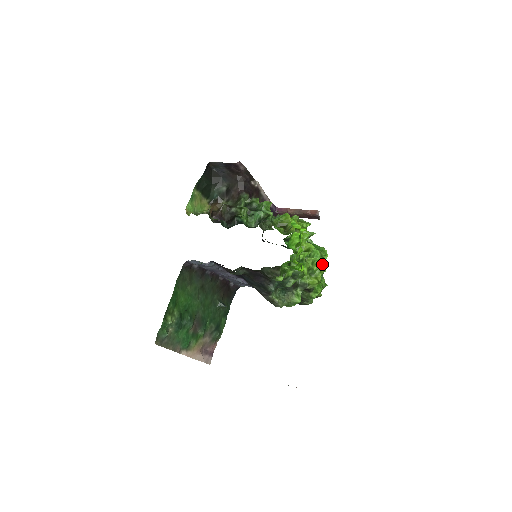
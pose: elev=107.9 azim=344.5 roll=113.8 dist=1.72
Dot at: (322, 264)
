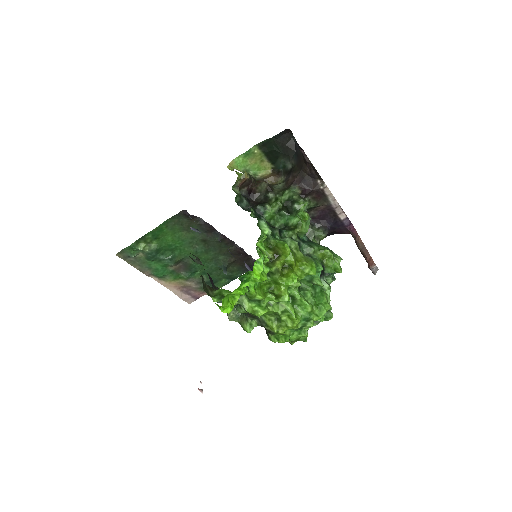
Dot at: (295, 321)
